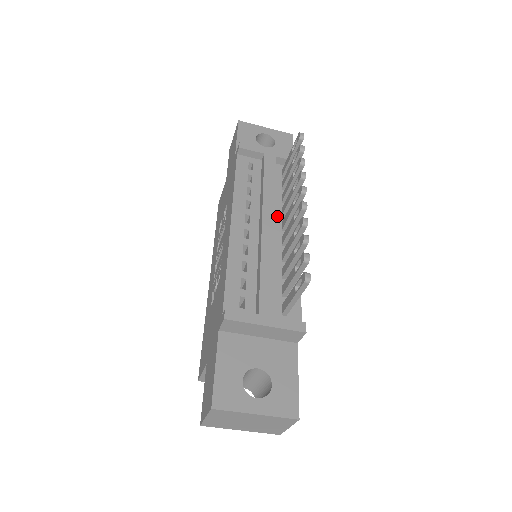
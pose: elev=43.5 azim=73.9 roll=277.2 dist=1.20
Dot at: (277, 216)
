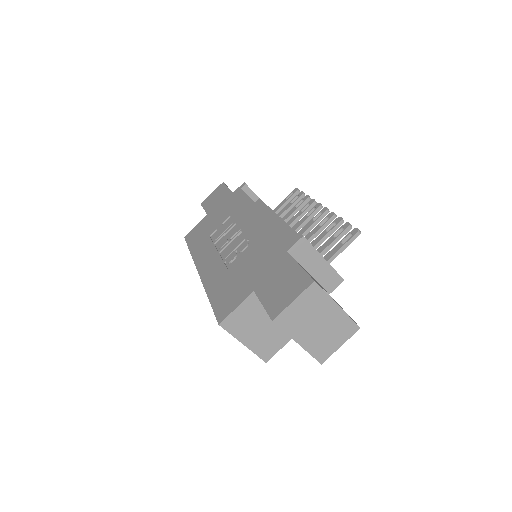
Dot at: occluded
